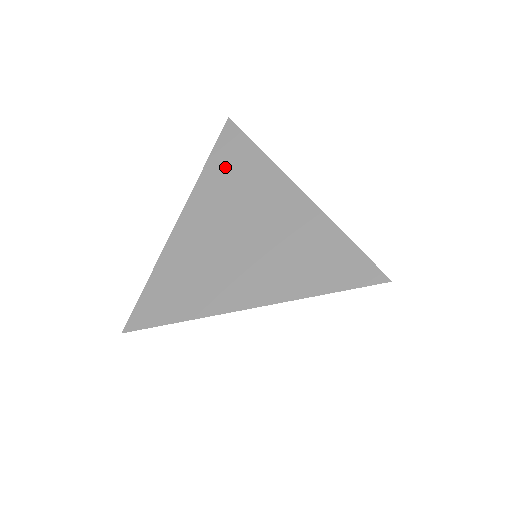
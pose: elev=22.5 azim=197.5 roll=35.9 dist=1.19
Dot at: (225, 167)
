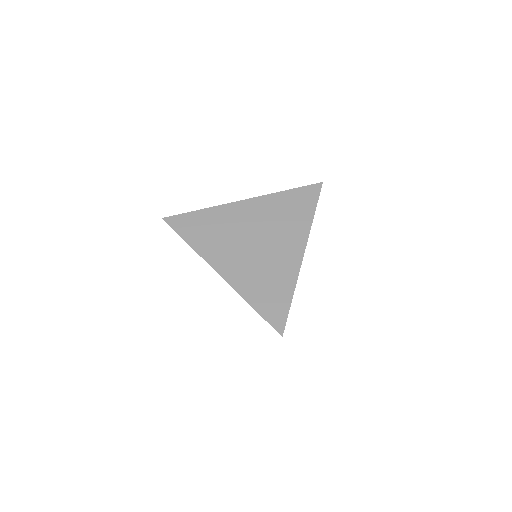
Dot at: (291, 203)
